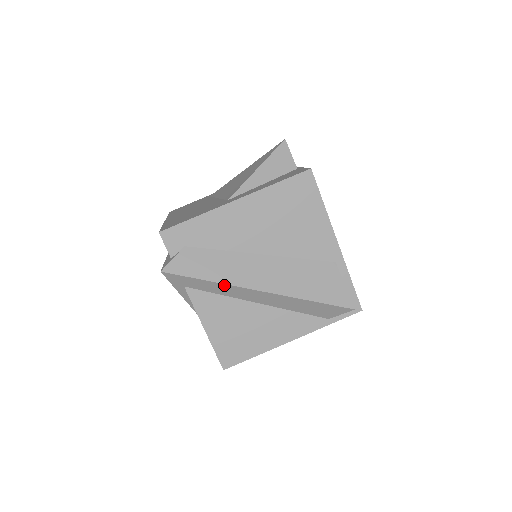
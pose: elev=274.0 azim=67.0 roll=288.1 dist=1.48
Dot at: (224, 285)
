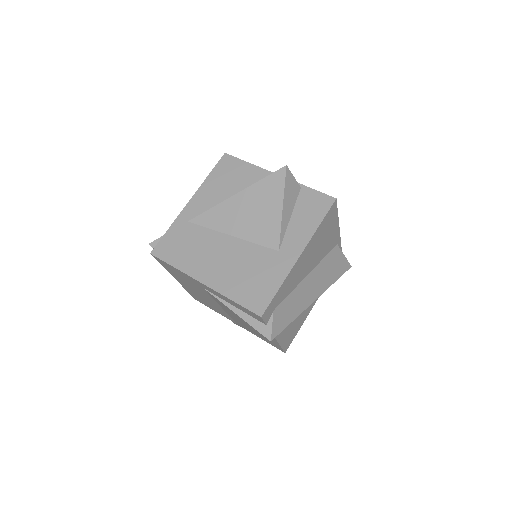
Dot at: (299, 314)
